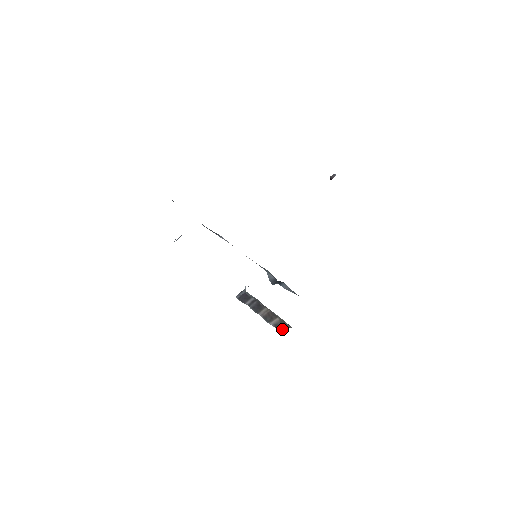
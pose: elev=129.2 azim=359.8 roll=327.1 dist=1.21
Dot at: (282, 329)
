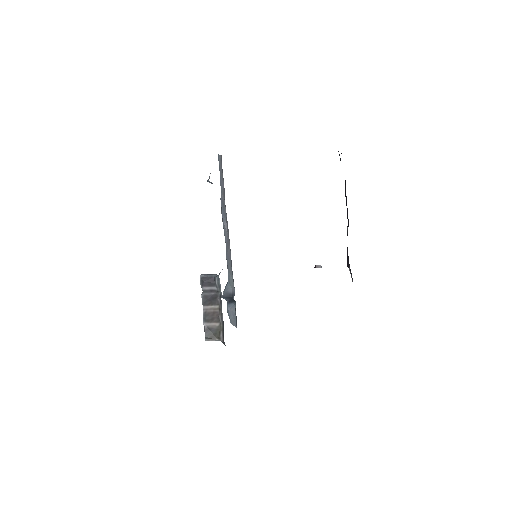
Dot at: (211, 337)
